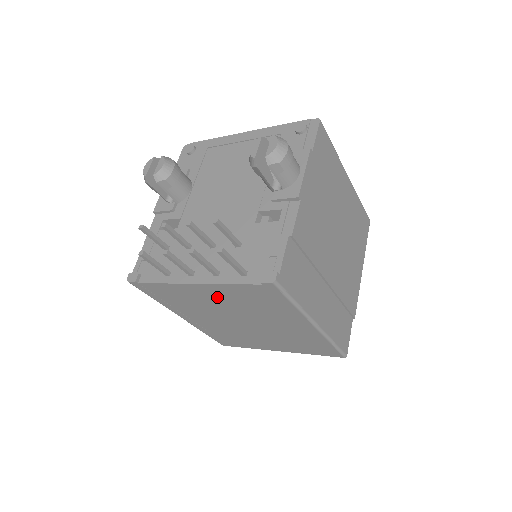
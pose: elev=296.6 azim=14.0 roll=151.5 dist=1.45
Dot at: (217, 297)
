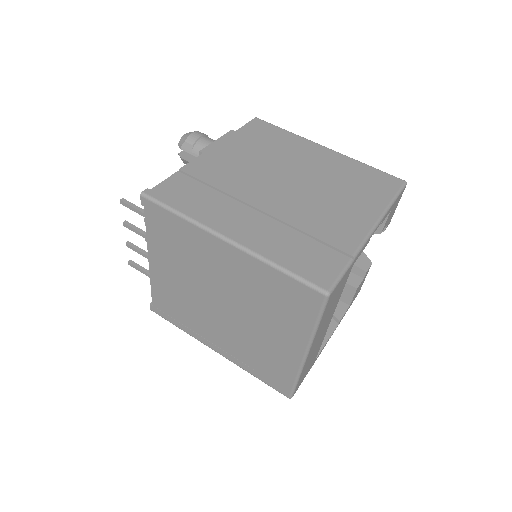
Dot at: (170, 269)
